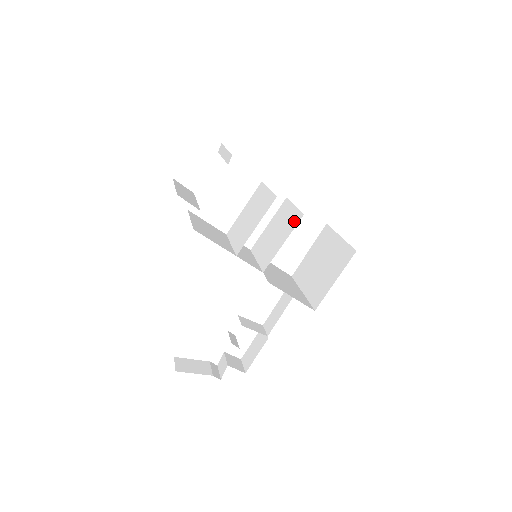
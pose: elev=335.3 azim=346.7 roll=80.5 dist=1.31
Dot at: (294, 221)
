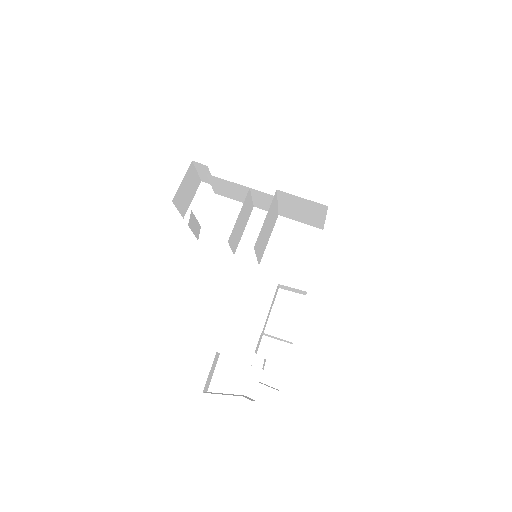
Dot at: (274, 209)
